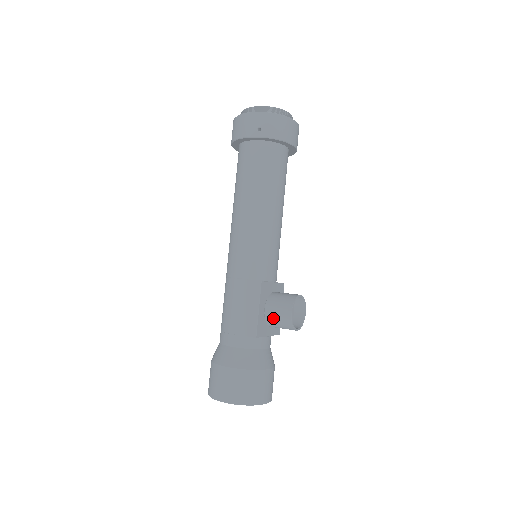
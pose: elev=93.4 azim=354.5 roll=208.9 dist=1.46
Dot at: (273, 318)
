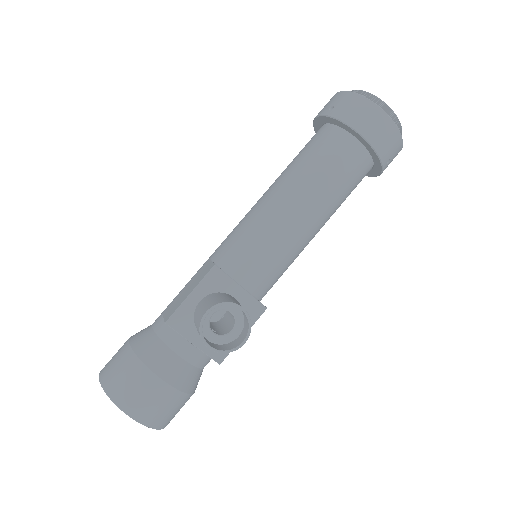
Dot at: (196, 314)
